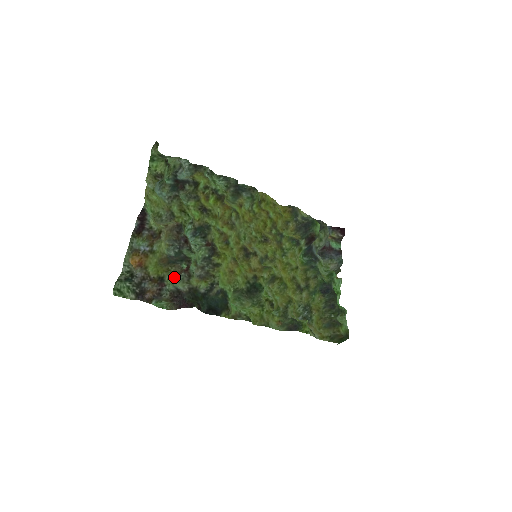
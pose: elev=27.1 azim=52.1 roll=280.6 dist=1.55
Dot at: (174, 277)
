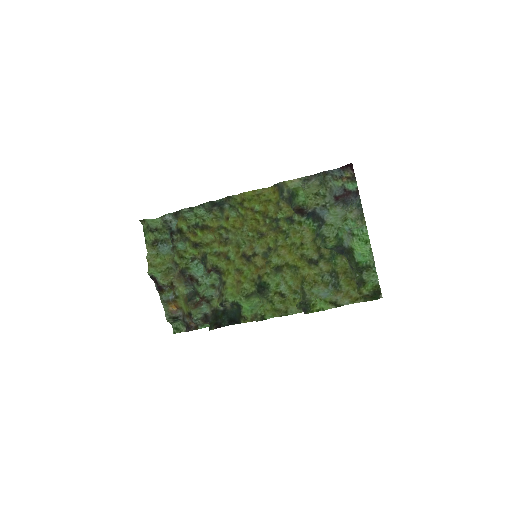
Dot at: (196, 309)
